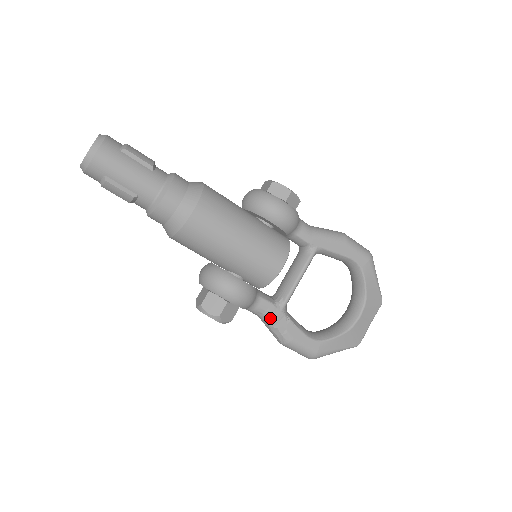
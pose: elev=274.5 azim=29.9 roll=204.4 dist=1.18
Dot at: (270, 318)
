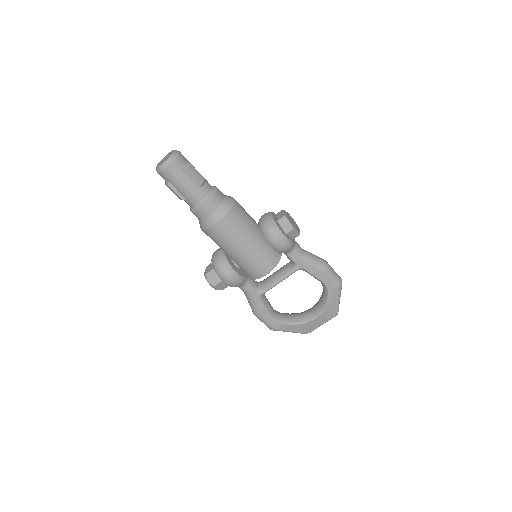
Dot at: (250, 297)
